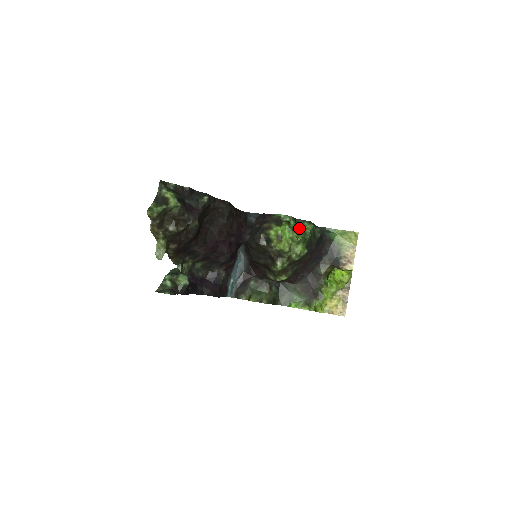
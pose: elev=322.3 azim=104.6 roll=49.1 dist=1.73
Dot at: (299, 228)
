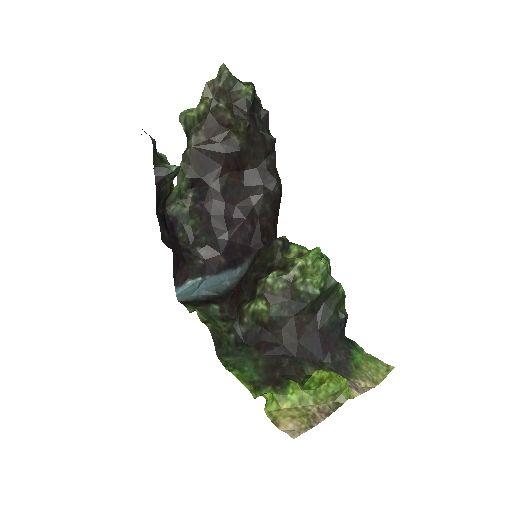
Dot at: occluded
